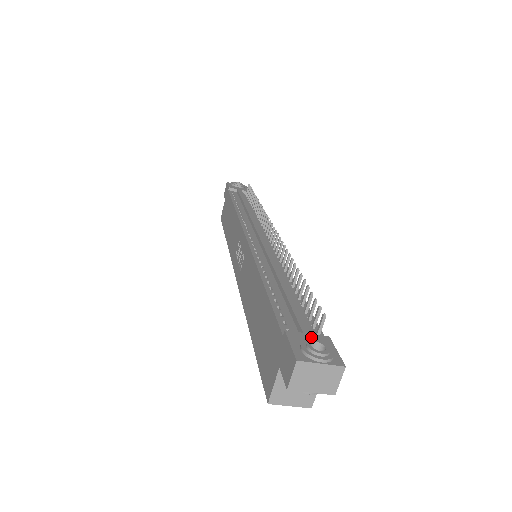
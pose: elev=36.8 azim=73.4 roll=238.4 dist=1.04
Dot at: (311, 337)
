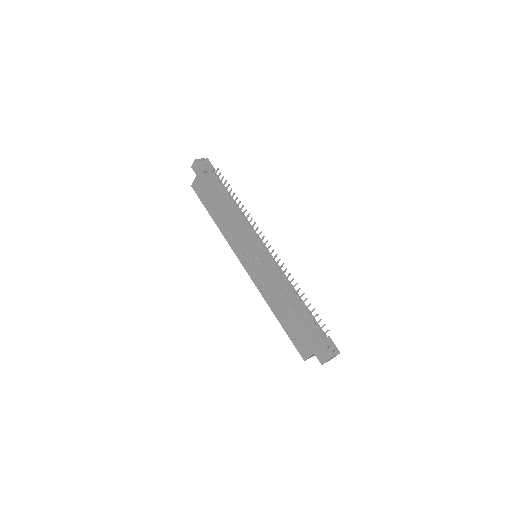
Dot at: (325, 341)
